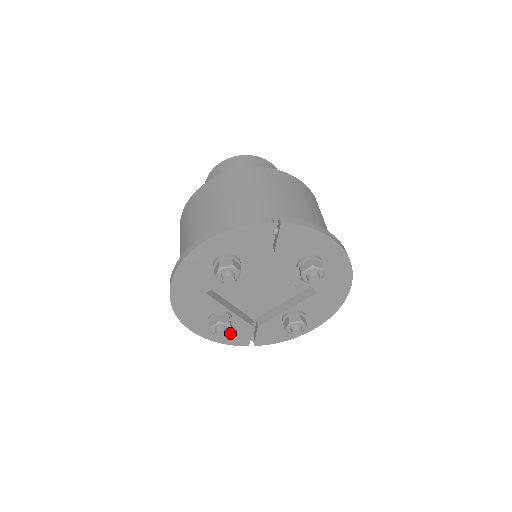
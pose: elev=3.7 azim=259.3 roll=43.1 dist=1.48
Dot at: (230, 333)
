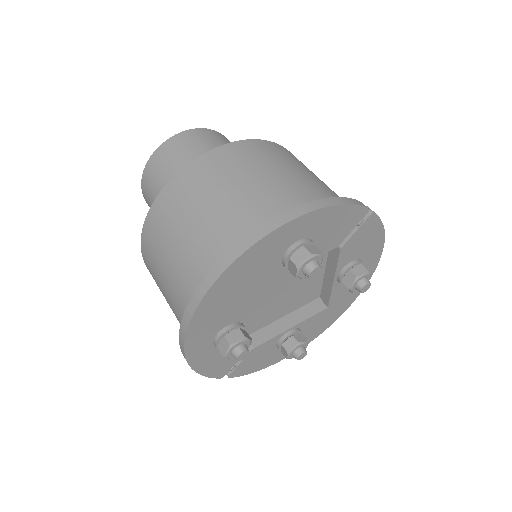
Dot at: (220, 358)
